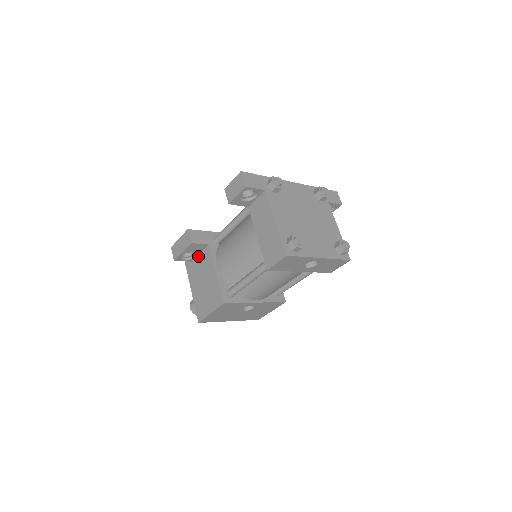
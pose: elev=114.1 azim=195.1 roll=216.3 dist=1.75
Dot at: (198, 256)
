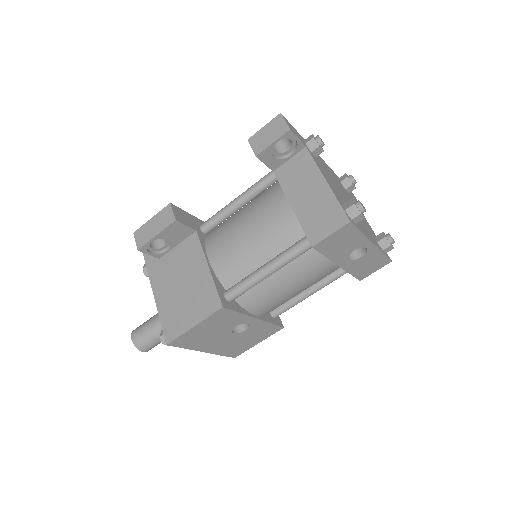
Dot at: (173, 249)
